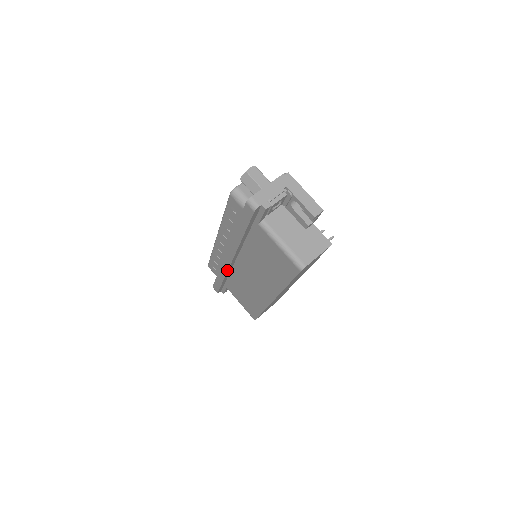
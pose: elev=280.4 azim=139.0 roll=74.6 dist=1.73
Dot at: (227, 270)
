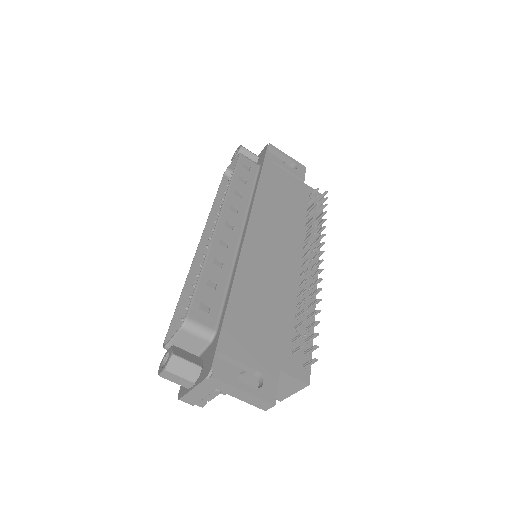
Dot at: occluded
